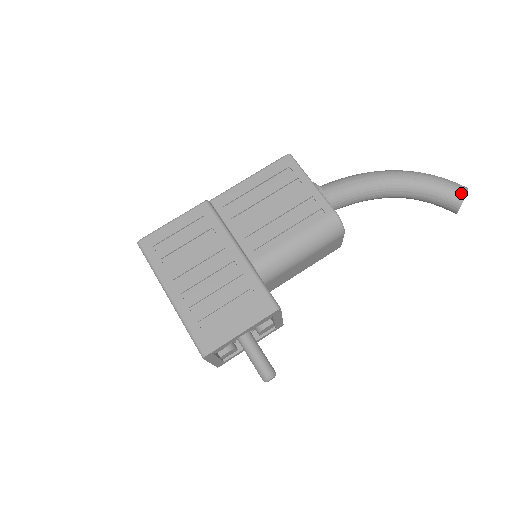
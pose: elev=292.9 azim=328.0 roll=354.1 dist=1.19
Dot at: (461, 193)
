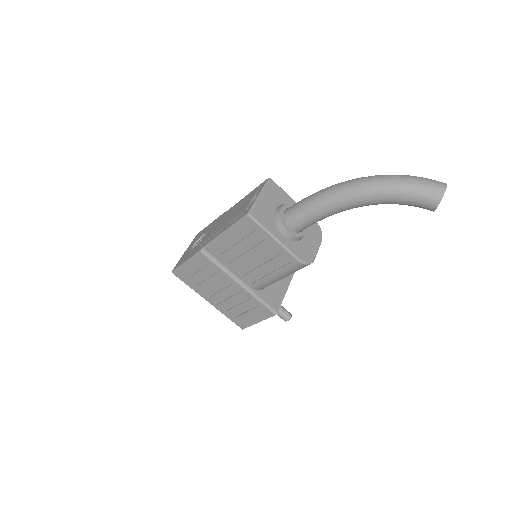
Dot at: (432, 206)
